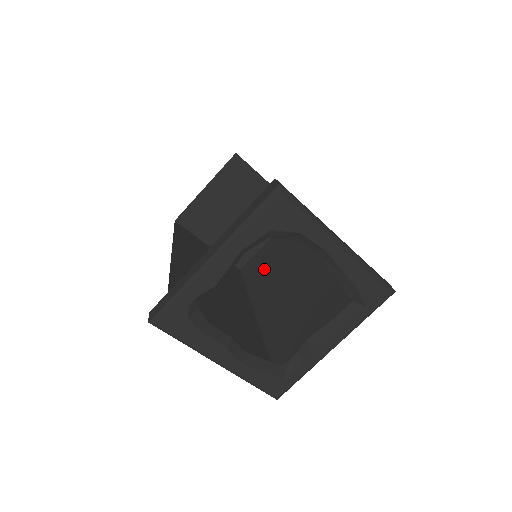
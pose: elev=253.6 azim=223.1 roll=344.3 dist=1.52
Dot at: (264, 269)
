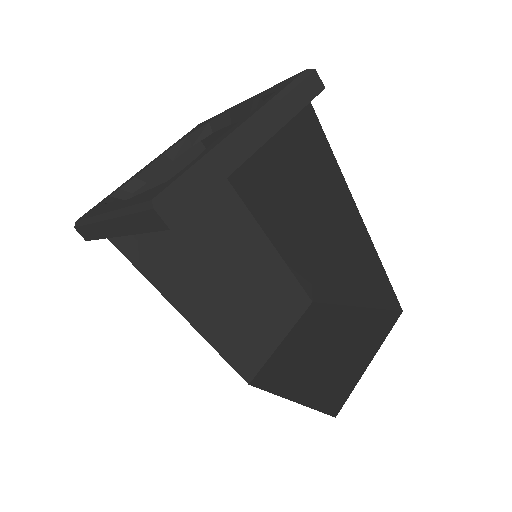
Dot at: occluded
